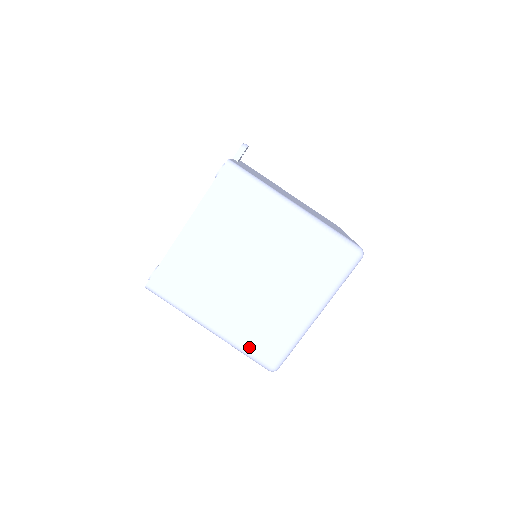
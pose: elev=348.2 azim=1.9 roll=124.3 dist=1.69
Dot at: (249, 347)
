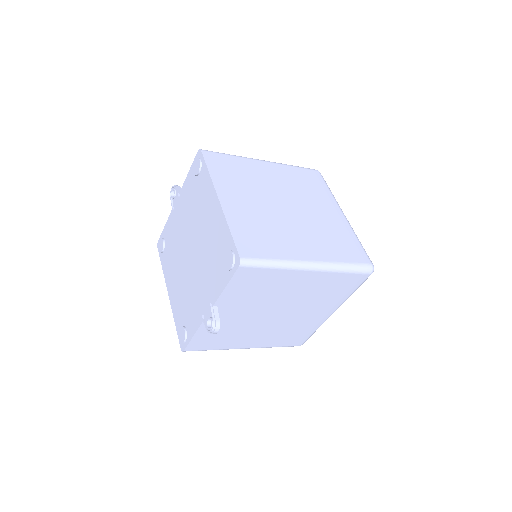
Dot at: (346, 259)
